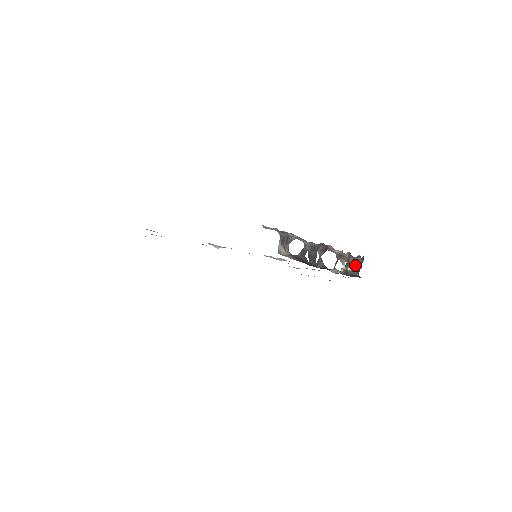
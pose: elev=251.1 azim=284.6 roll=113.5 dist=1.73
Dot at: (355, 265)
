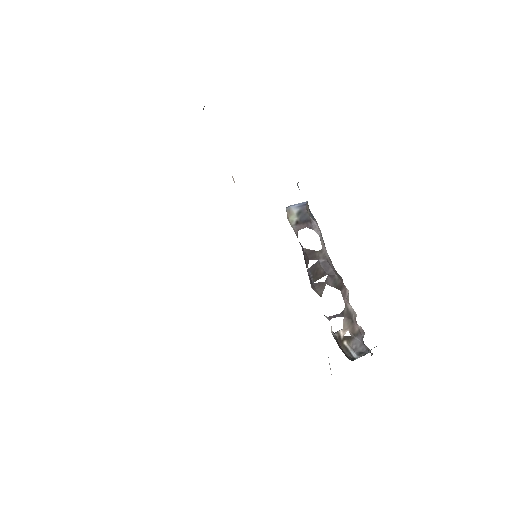
Dot at: (357, 352)
